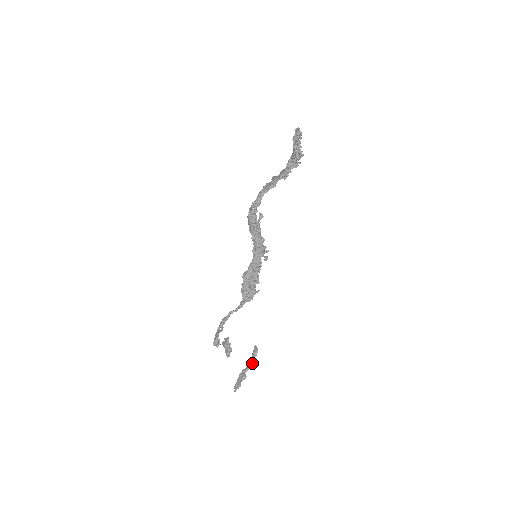
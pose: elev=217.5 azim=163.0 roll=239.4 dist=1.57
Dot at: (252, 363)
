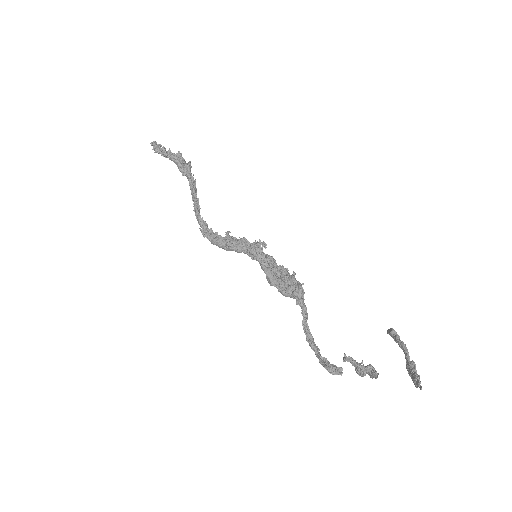
Dot at: (402, 345)
